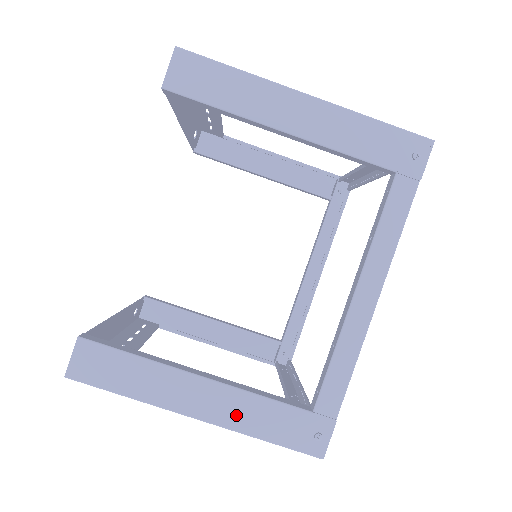
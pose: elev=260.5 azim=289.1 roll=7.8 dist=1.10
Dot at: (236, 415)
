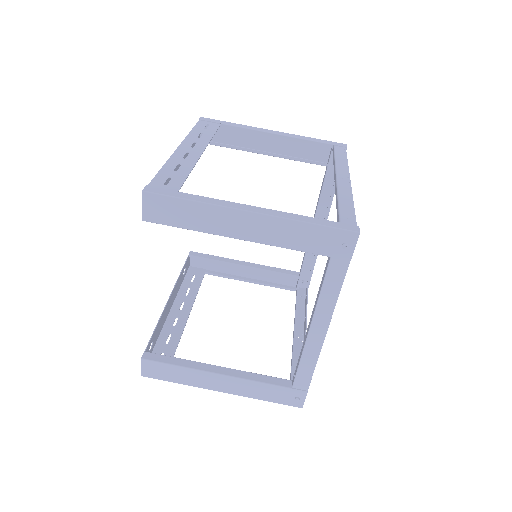
Dot at: (244, 390)
